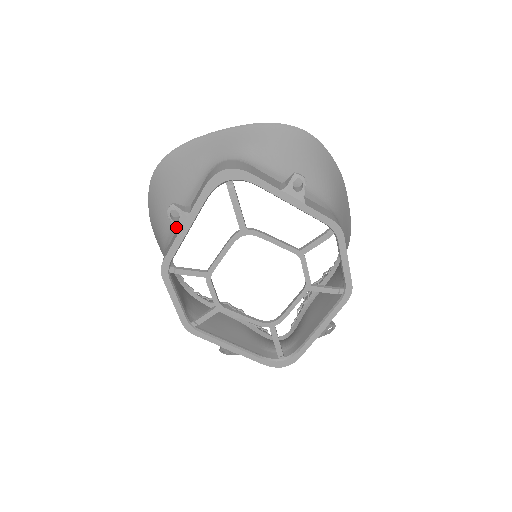
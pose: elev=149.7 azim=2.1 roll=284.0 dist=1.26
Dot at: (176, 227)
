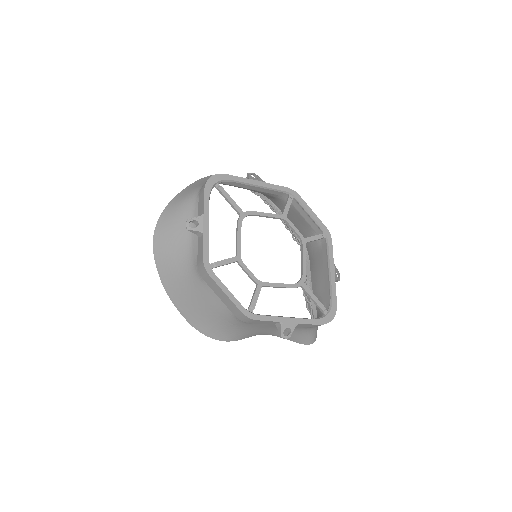
Dot at: (199, 230)
